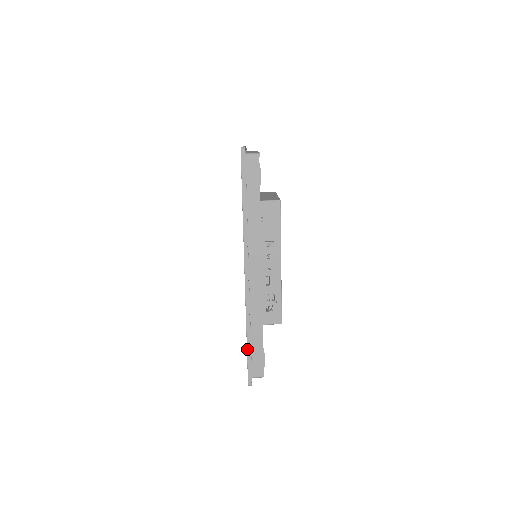
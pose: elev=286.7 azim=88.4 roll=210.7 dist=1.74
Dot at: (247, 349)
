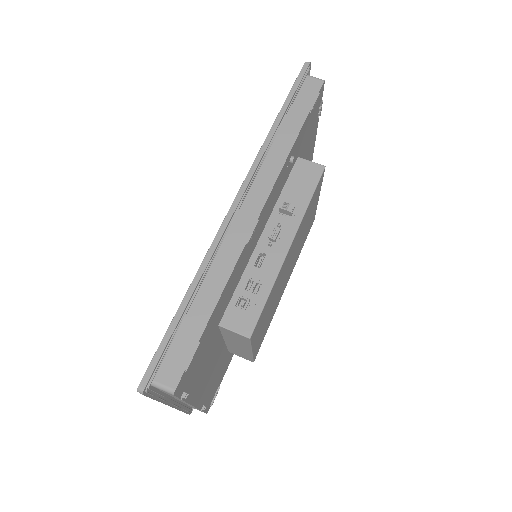
Dot at: (175, 315)
